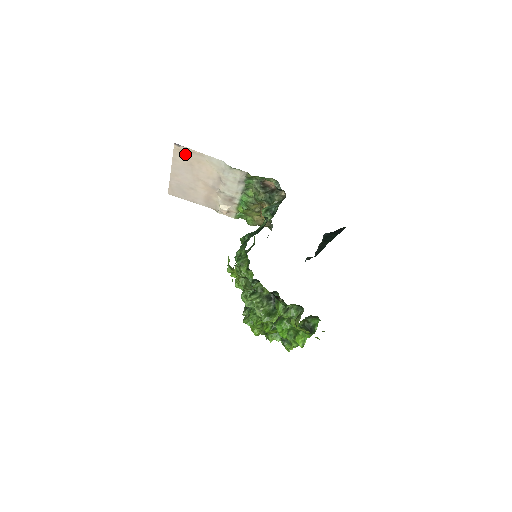
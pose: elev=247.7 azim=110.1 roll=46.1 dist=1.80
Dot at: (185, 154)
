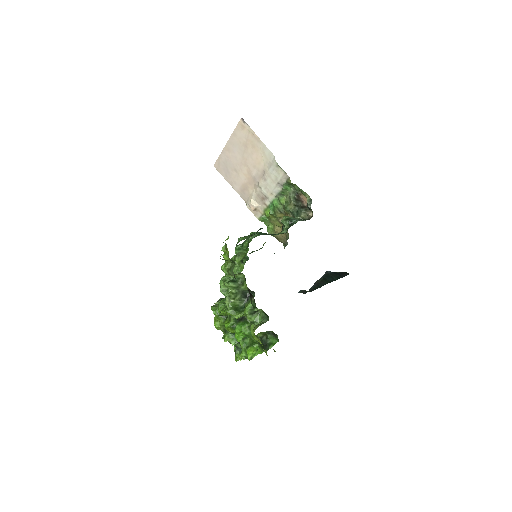
Dot at: (245, 133)
